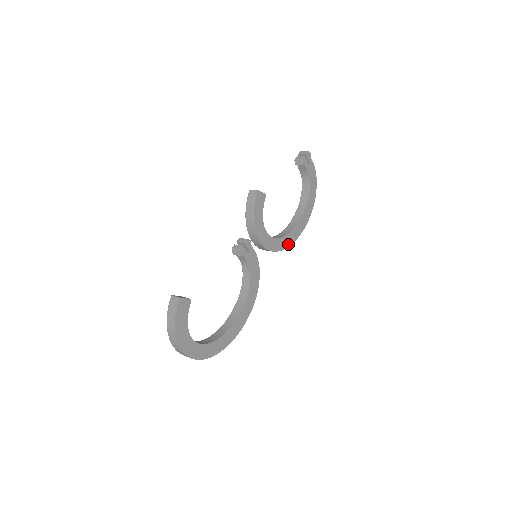
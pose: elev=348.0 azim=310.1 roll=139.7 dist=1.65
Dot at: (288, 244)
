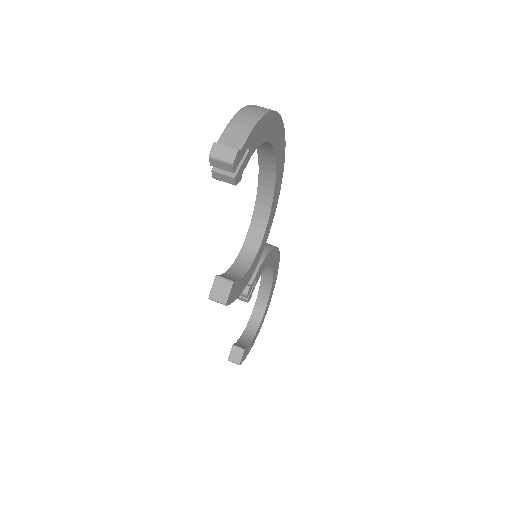
Dot at: (278, 194)
